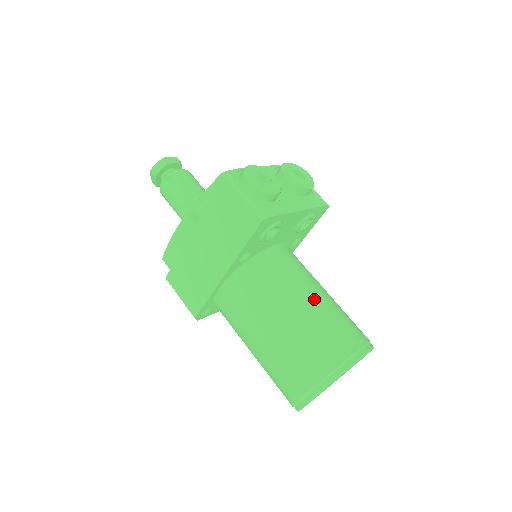
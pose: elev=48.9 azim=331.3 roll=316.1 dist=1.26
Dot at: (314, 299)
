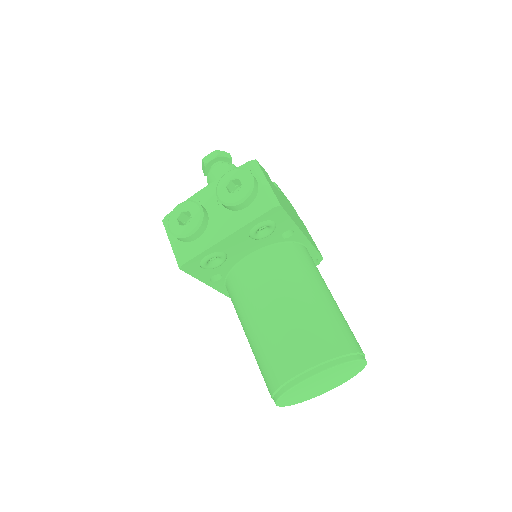
Dot at: (268, 317)
